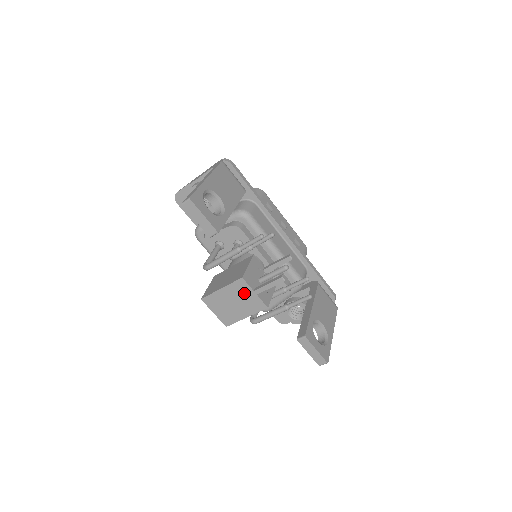
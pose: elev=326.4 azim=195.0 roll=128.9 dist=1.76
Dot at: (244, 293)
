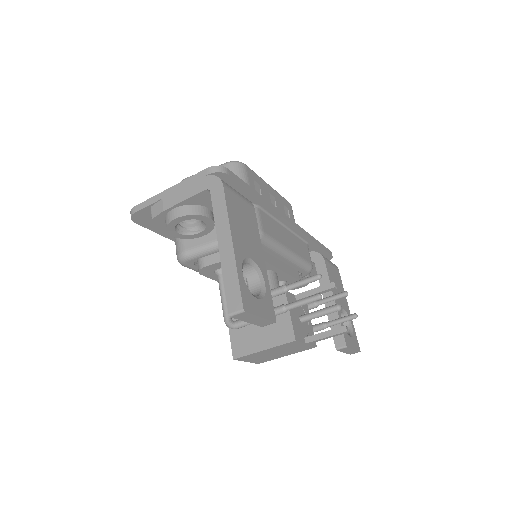
Dot at: (292, 347)
